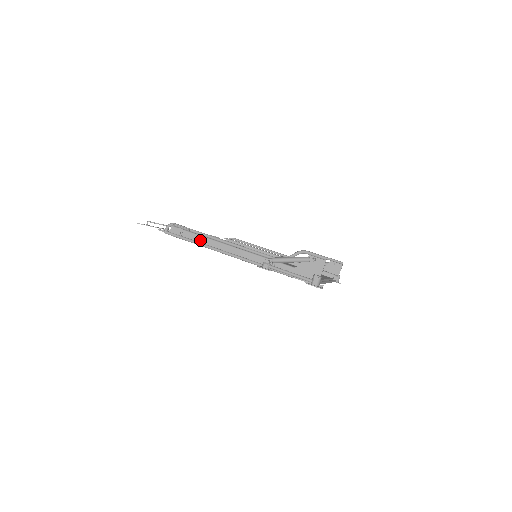
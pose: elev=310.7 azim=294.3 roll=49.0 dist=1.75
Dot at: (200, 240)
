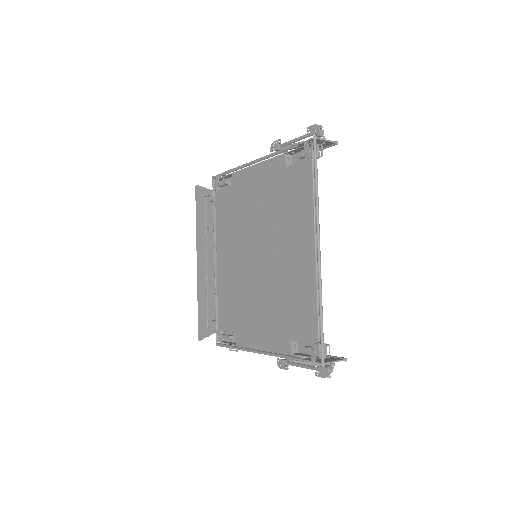
Dot at: occluded
